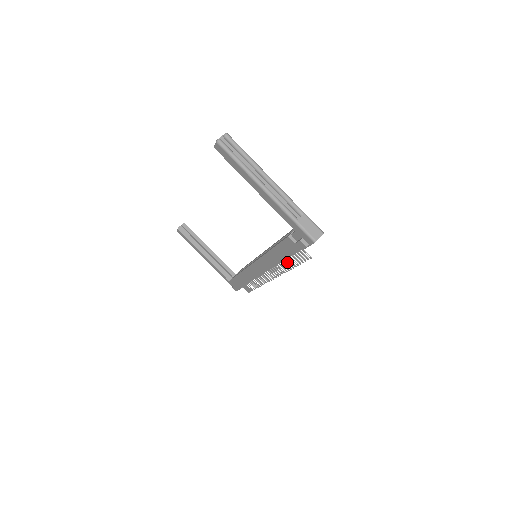
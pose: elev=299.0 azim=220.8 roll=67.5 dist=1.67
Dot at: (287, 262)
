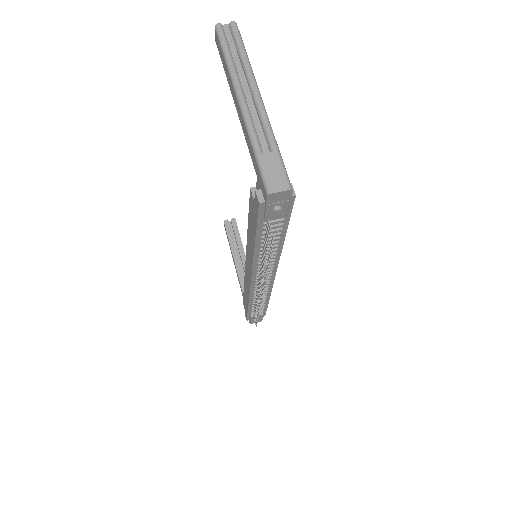
Dot at: (264, 256)
